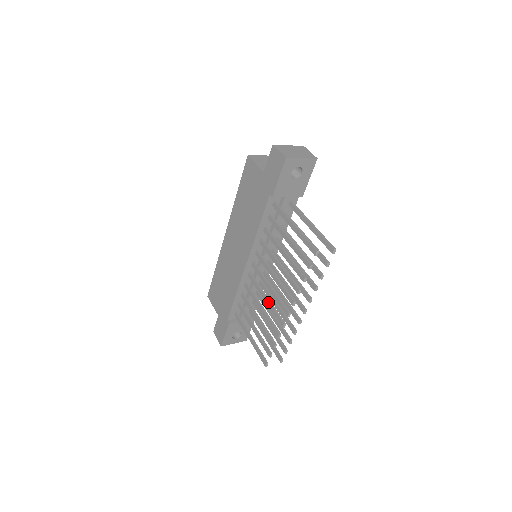
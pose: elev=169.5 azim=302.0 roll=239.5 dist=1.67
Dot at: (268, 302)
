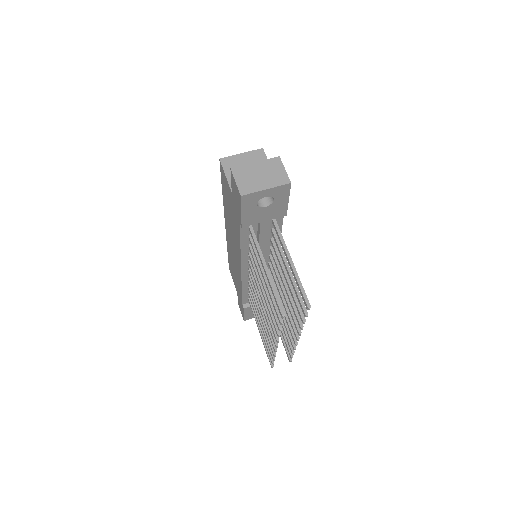
Dot at: (263, 318)
